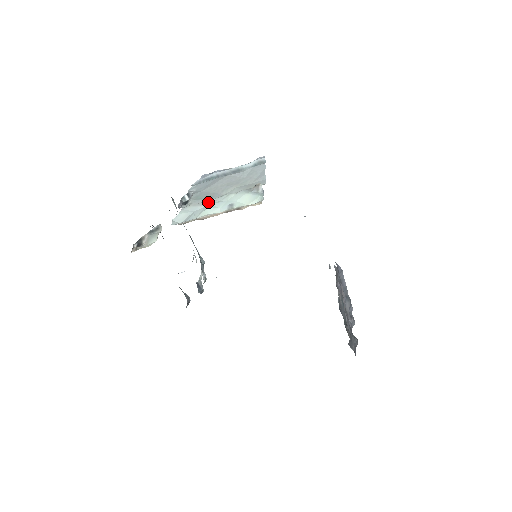
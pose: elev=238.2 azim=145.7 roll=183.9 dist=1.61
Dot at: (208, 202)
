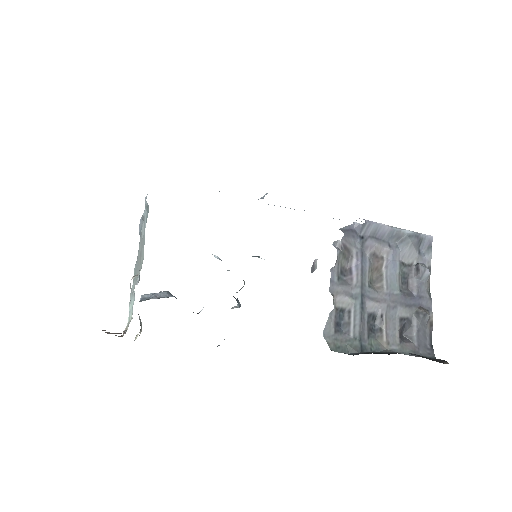
Dot at: occluded
